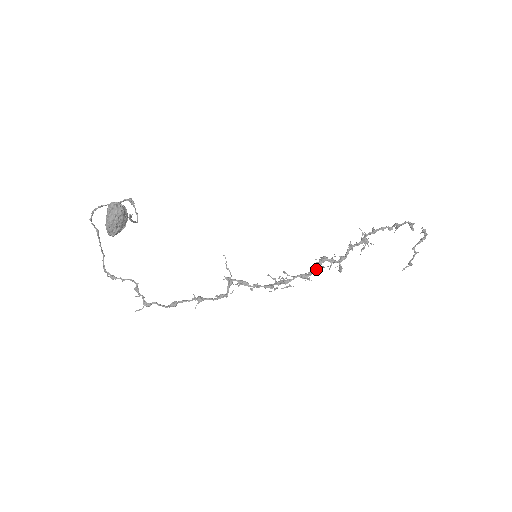
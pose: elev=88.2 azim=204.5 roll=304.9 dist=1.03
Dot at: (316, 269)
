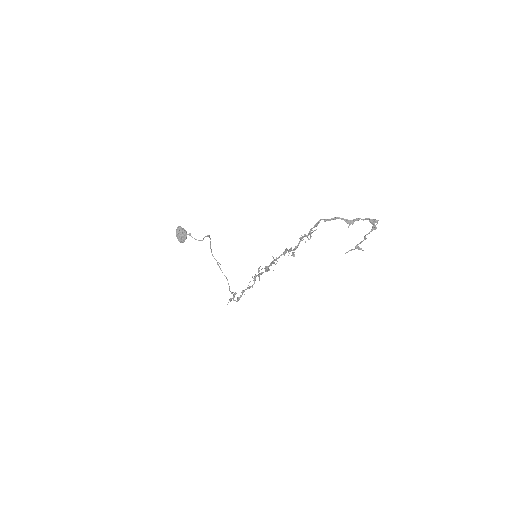
Dot at: (279, 256)
